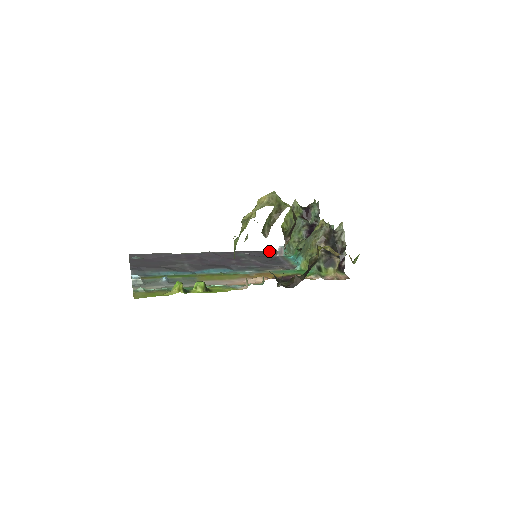
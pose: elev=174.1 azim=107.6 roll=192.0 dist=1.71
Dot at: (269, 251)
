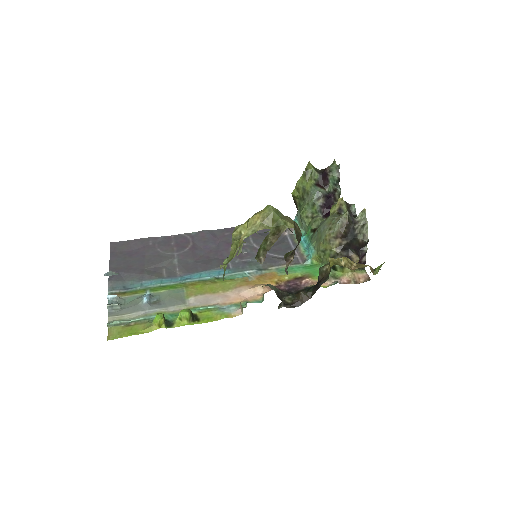
Dot at: occluded
